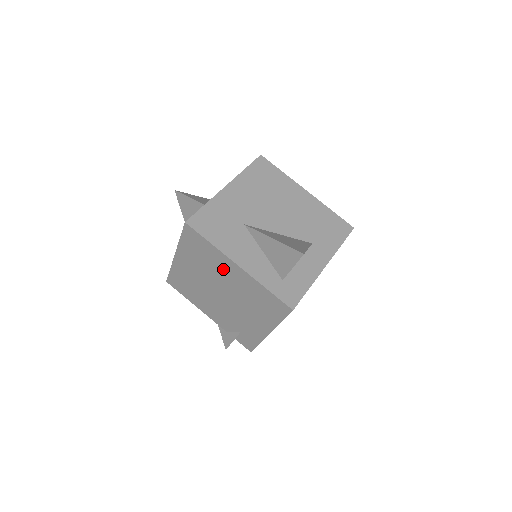
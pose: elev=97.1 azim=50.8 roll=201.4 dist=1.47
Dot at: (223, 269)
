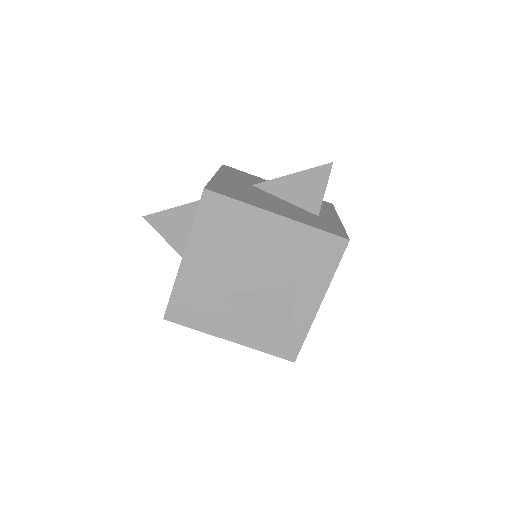
Dot at: occluded
